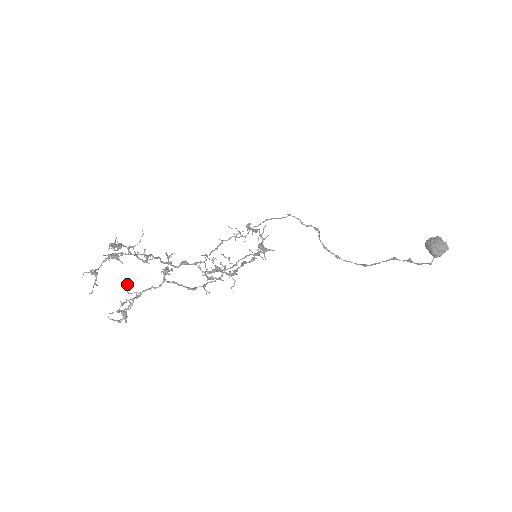
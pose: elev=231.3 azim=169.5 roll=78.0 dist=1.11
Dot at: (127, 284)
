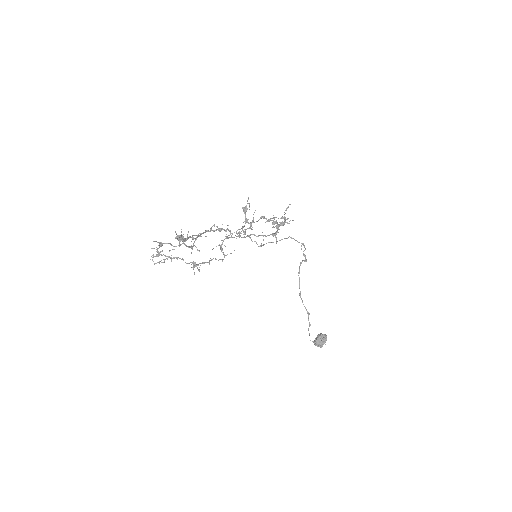
Dot at: (173, 249)
